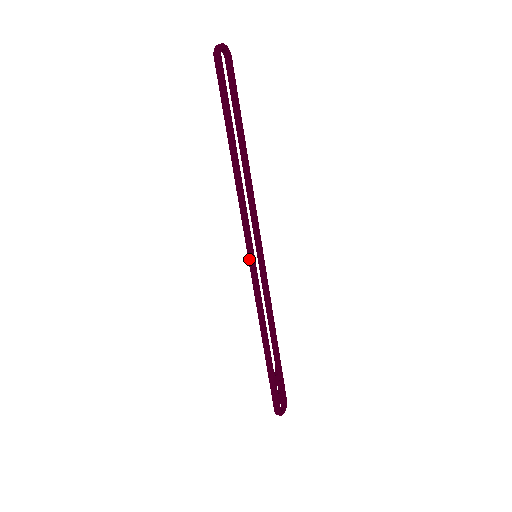
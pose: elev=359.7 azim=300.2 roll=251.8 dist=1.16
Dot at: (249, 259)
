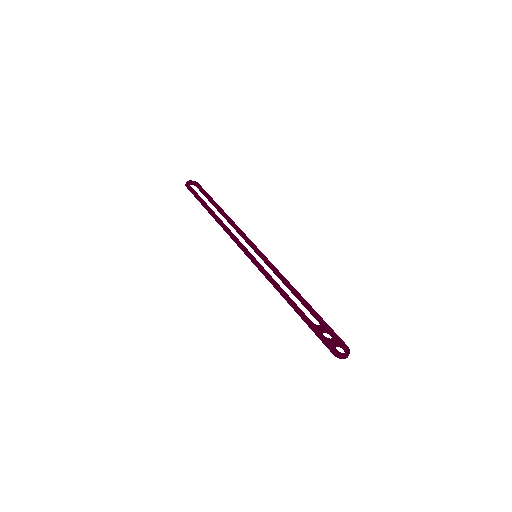
Dot at: (249, 258)
